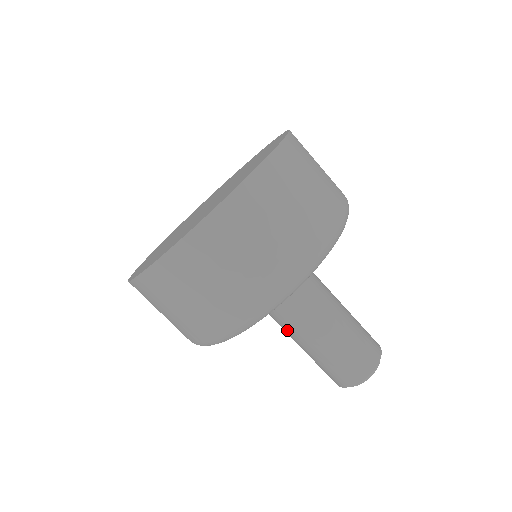
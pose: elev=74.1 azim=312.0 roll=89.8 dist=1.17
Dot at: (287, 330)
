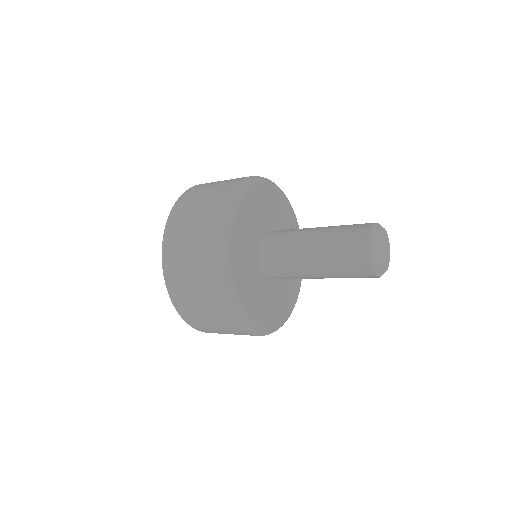
Dot at: (297, 261)
